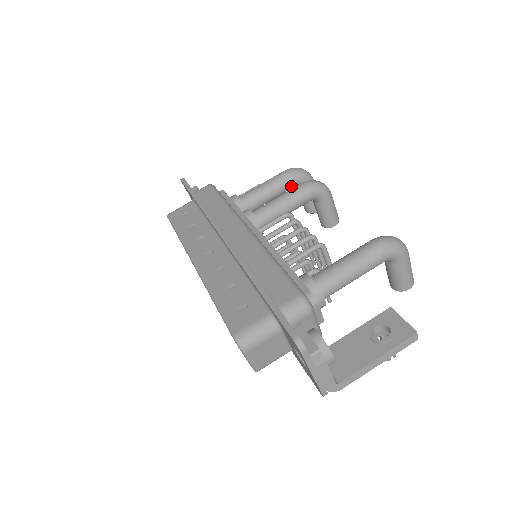
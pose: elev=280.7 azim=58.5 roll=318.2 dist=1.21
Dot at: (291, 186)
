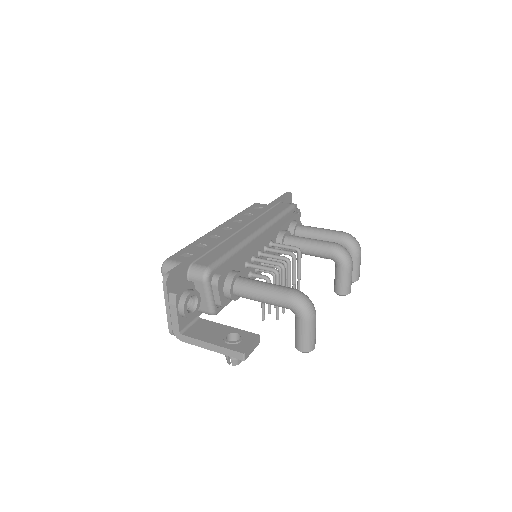
Dot at: occluded
